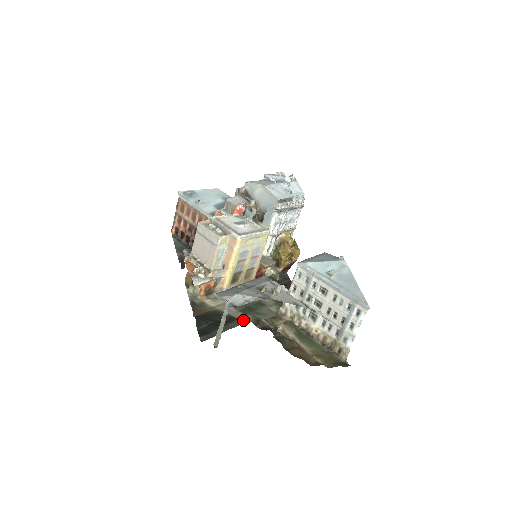
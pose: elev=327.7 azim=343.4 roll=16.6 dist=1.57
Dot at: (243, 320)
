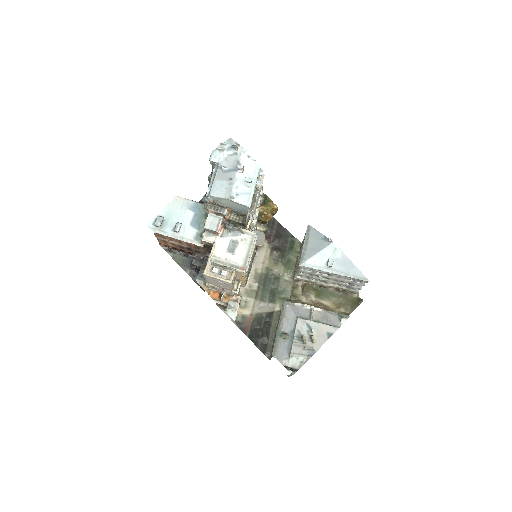
Dot at: (277, 311)
